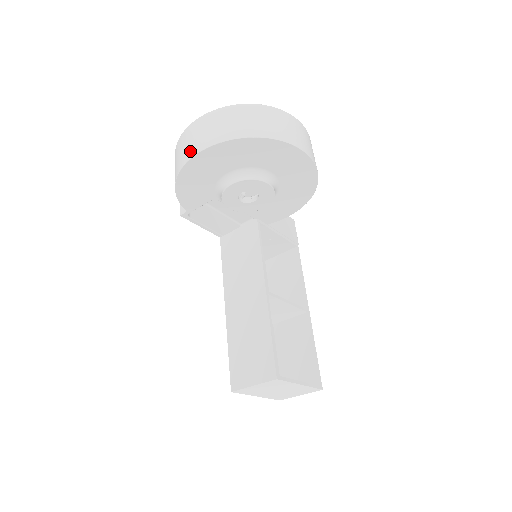
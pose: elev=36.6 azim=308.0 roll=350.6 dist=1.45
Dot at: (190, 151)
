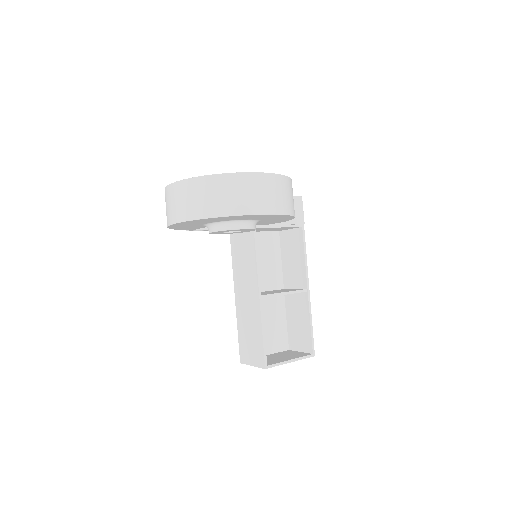
Dot at: (170, 217)
